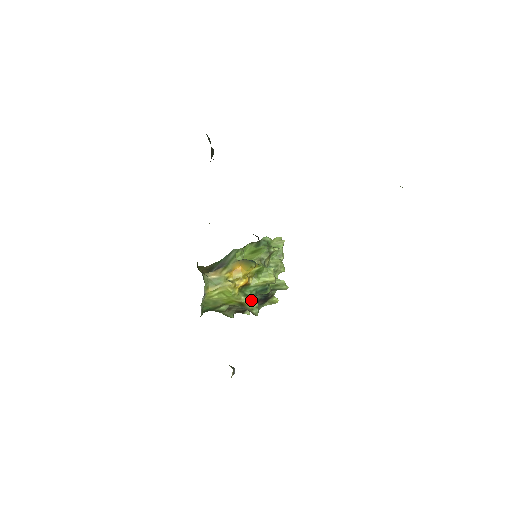
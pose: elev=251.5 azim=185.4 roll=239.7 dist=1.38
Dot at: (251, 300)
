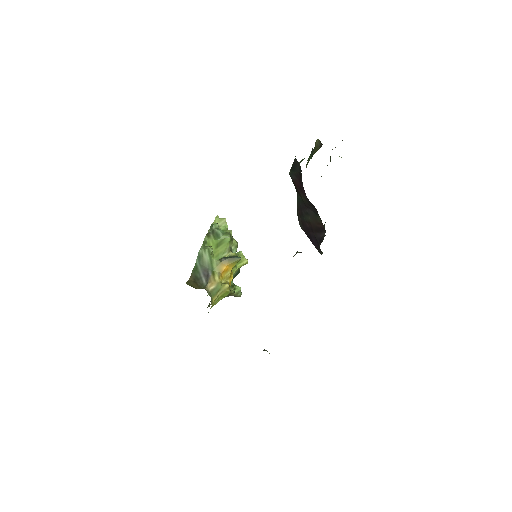
Dot at: (234, 287)
